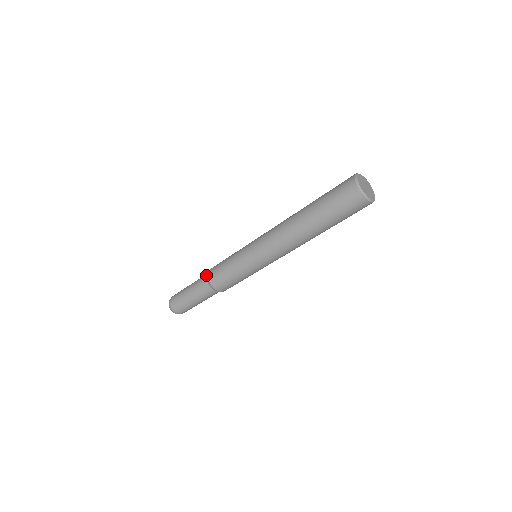
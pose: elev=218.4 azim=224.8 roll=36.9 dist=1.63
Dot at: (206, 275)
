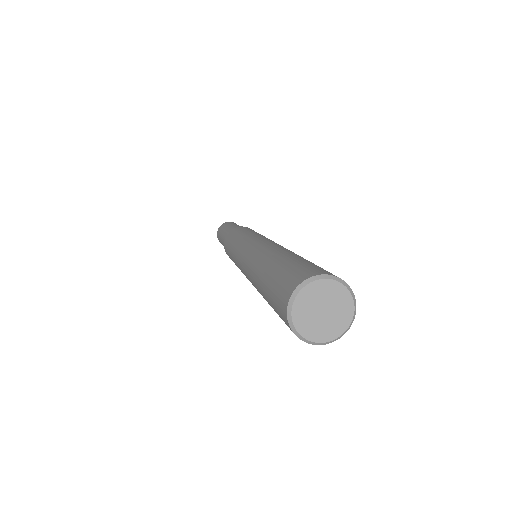
Dot at: occluded
